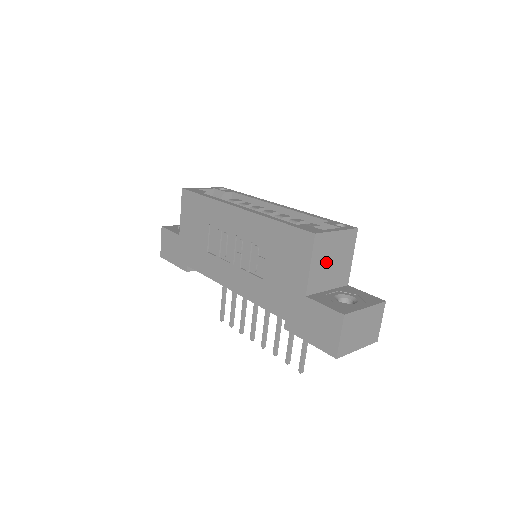
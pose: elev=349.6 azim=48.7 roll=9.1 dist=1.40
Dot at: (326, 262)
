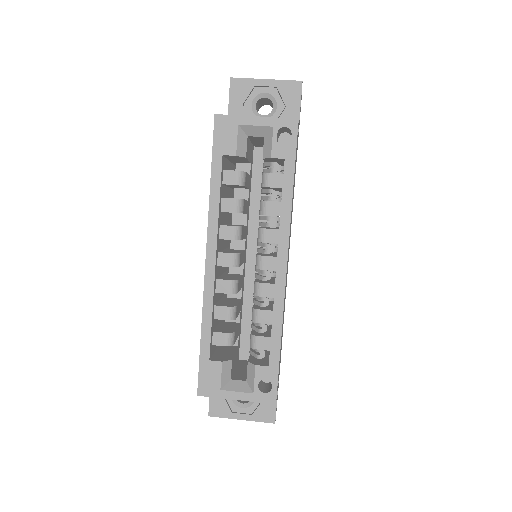
Dot at: occluded
